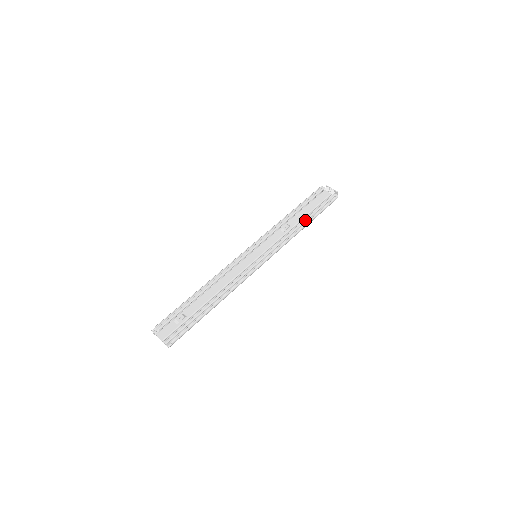
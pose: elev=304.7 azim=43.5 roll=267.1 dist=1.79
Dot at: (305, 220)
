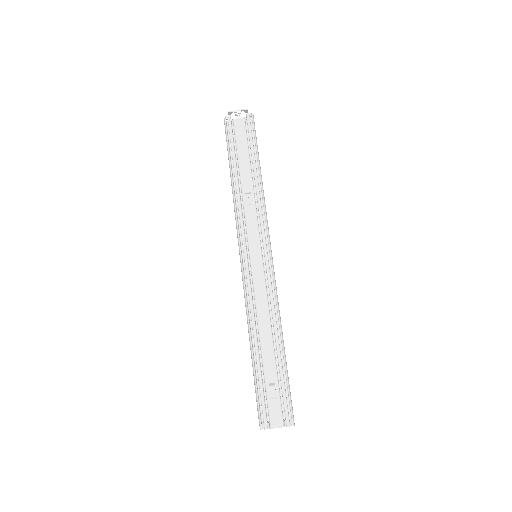
Dot at: (255, 172)
